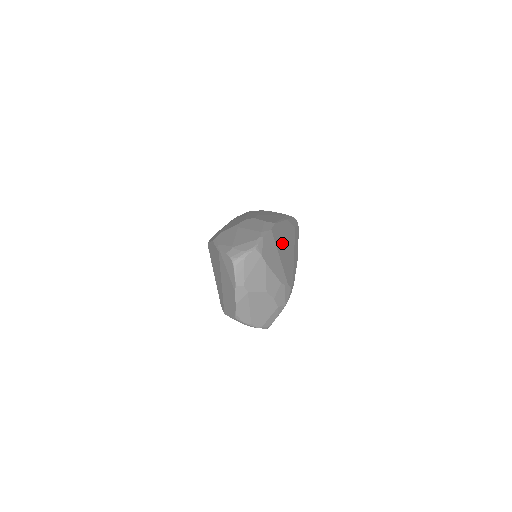
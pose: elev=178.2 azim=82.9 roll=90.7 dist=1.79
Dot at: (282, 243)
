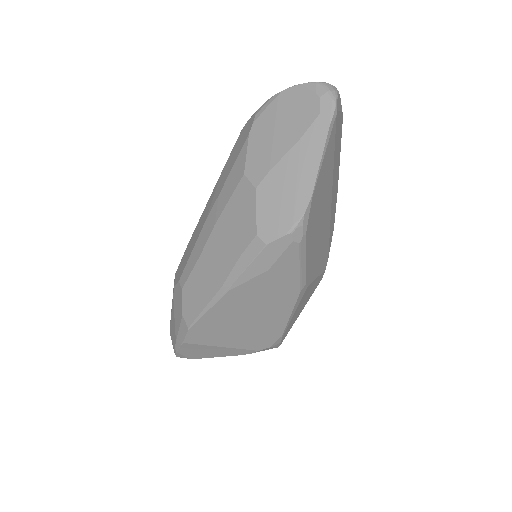
Dot at: (222, 329)
